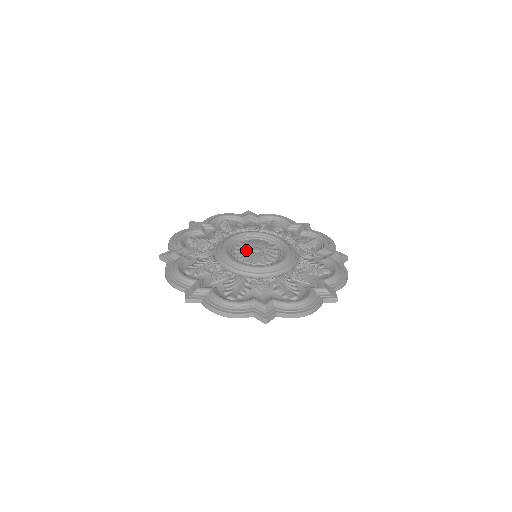
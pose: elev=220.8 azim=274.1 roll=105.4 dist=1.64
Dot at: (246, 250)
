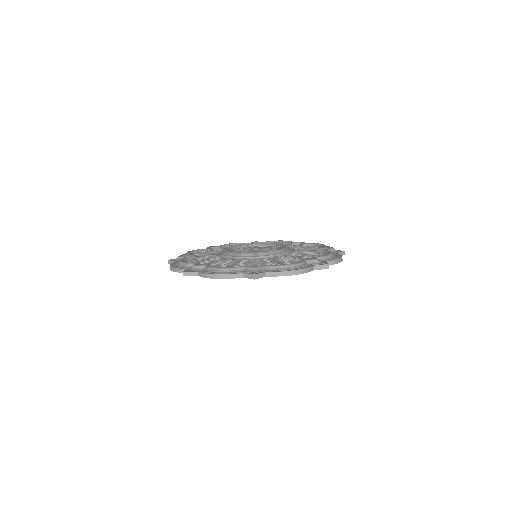
Dot at: (246, 249)
